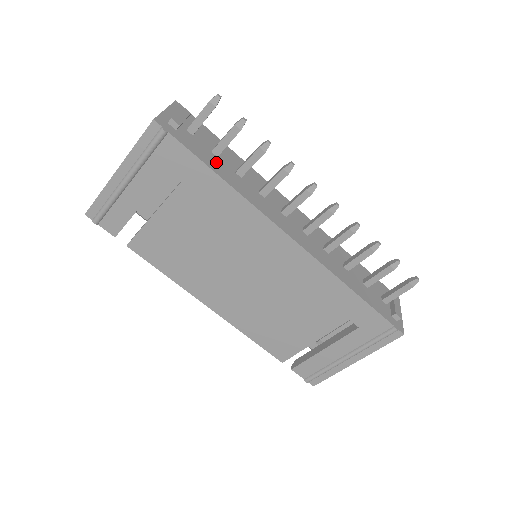
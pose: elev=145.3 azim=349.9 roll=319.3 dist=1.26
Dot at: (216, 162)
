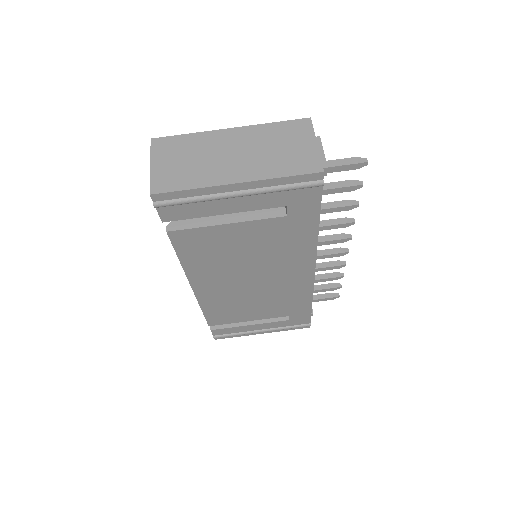
Dot at: occluded
